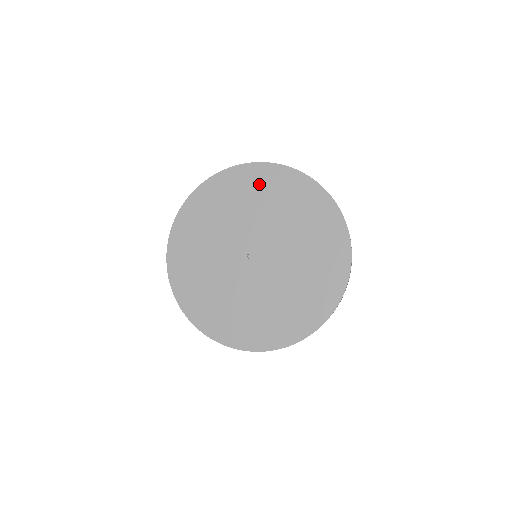
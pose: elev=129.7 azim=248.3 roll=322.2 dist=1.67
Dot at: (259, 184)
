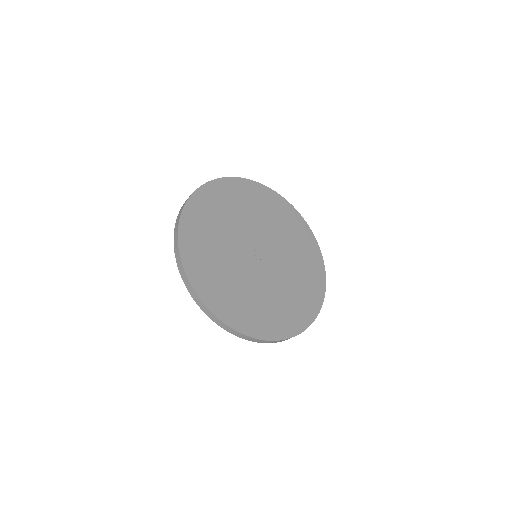
Dot at: (236, 194)
